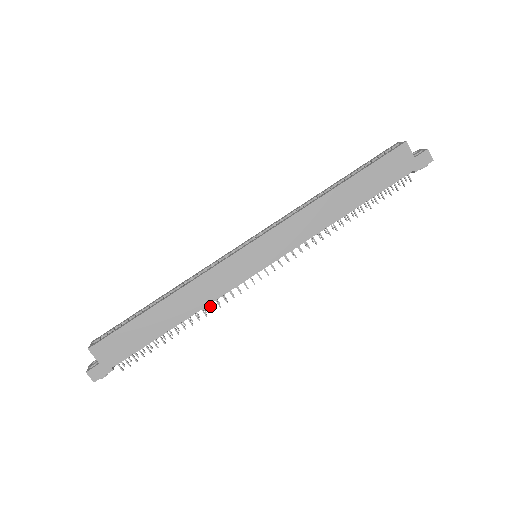
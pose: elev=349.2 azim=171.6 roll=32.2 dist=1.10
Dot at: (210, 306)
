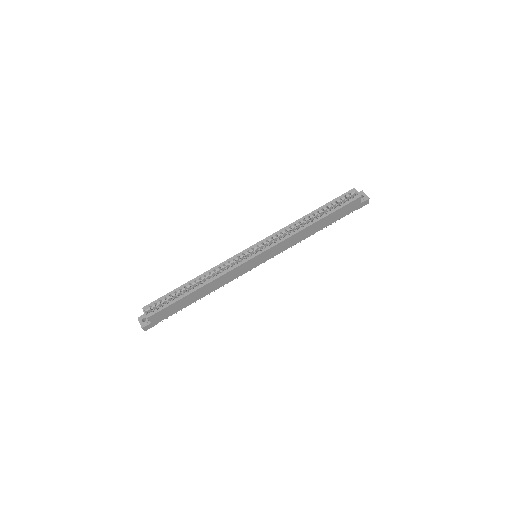
Dot at: (223, 285)
